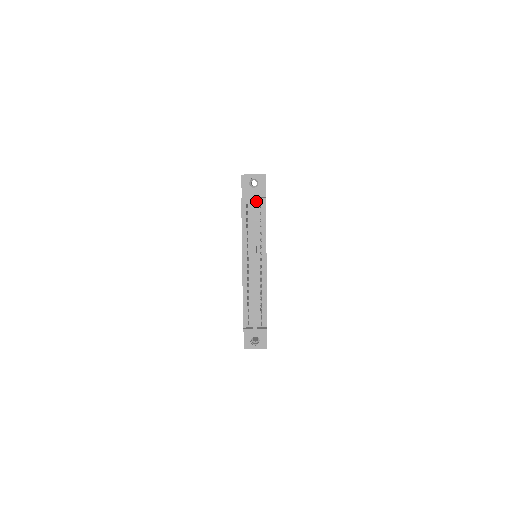
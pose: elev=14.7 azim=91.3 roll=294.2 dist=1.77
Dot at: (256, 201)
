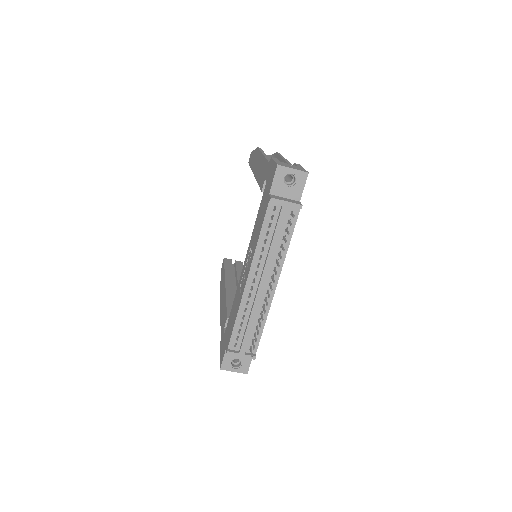
Dot at: (288, 205)
